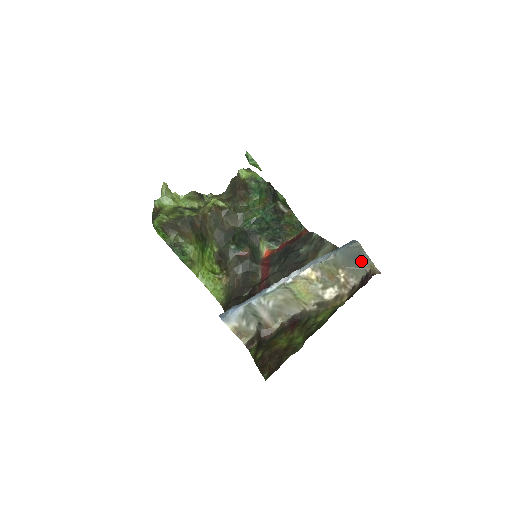
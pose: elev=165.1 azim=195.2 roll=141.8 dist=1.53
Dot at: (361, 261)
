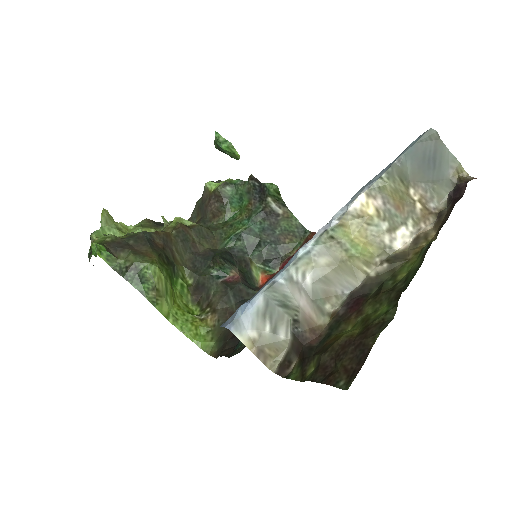
Dot at: (441, 165)
